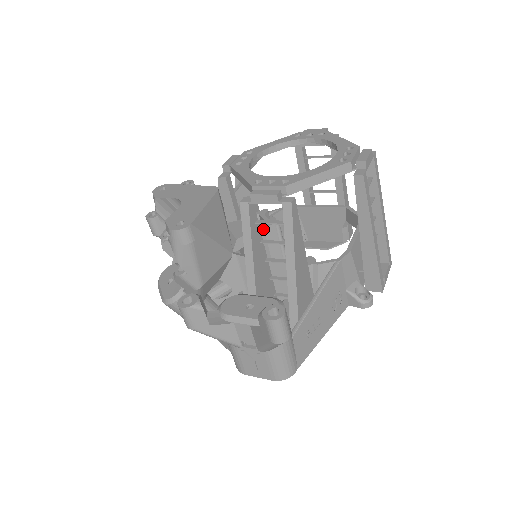
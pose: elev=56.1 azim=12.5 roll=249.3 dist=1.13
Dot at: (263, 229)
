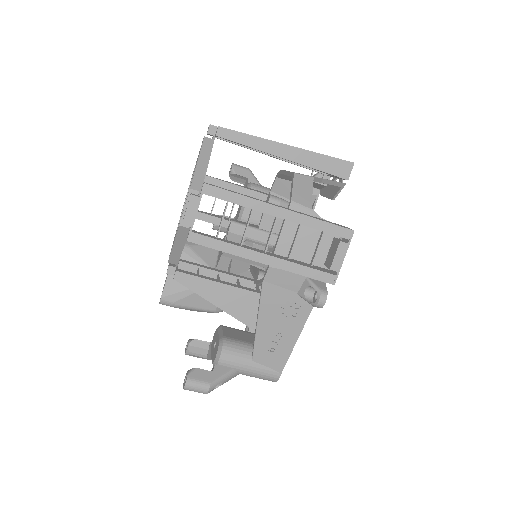
Dot at: (223, 256)
